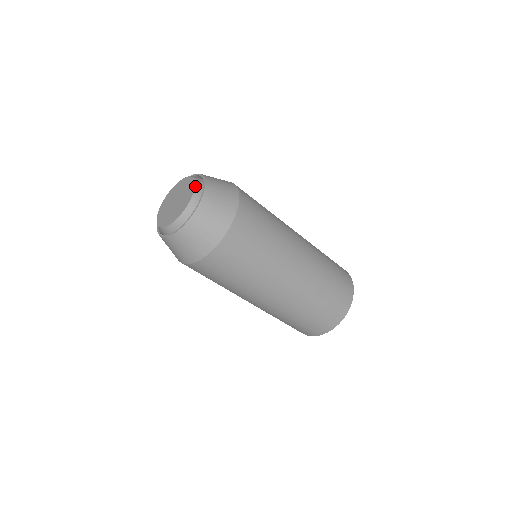
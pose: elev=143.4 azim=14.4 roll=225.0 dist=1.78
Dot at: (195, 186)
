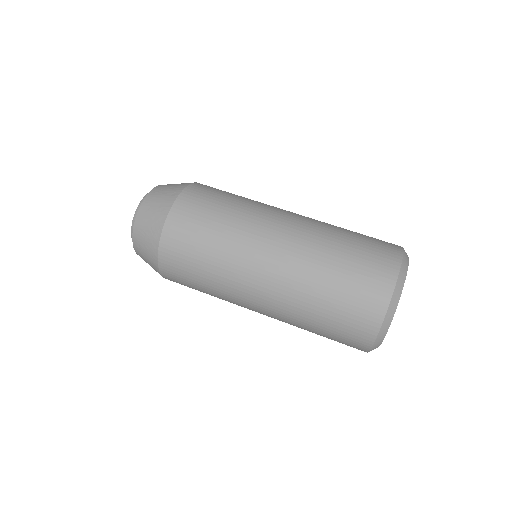
Dot at: (134, 214)
